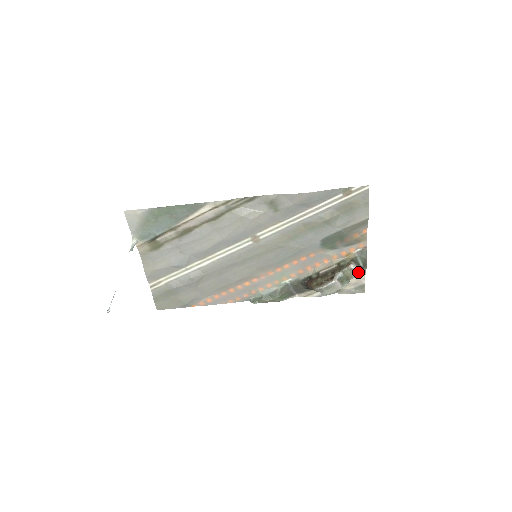
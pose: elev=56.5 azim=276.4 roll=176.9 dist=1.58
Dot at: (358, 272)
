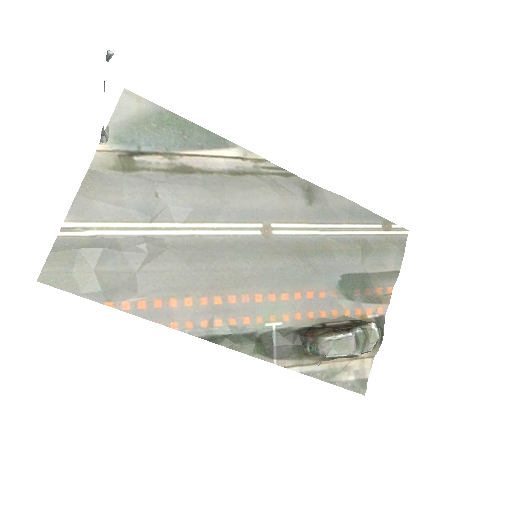
Dot at: (378, 338)
